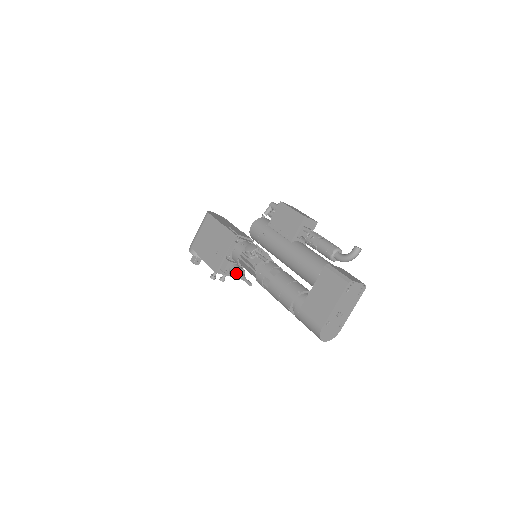
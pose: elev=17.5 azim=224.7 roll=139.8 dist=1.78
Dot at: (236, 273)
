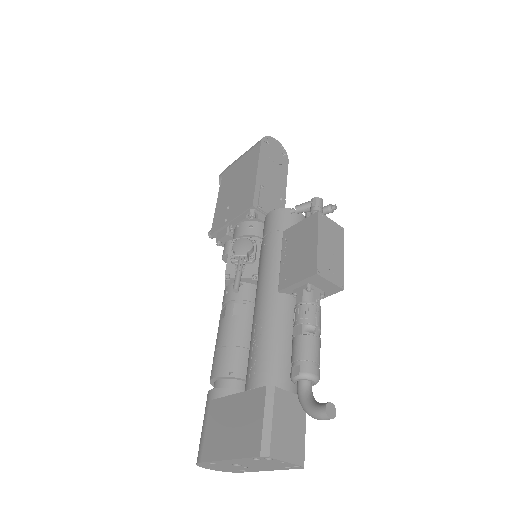
Dot at: (227, 256)
